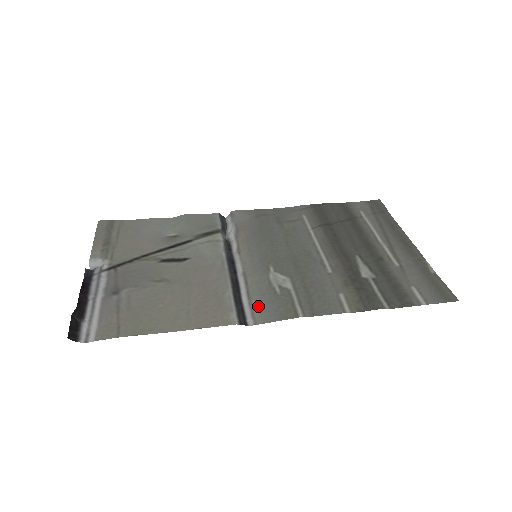
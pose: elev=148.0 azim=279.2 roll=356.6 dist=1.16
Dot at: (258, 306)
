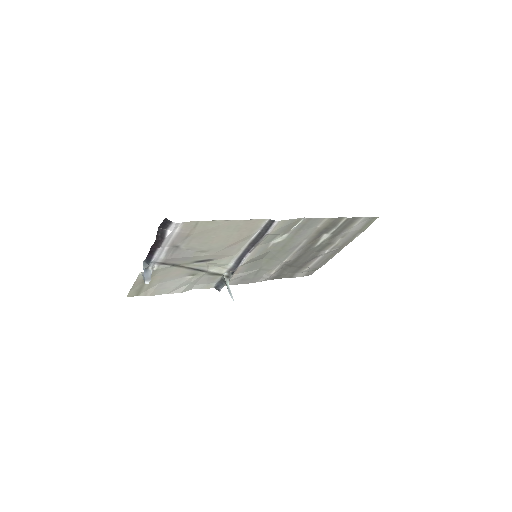
Dot at: (275, 231)
